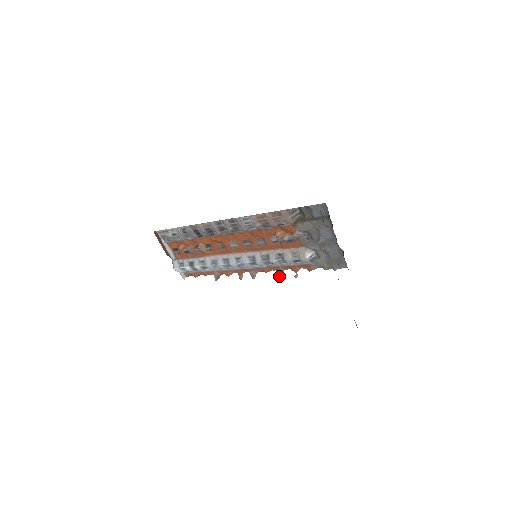
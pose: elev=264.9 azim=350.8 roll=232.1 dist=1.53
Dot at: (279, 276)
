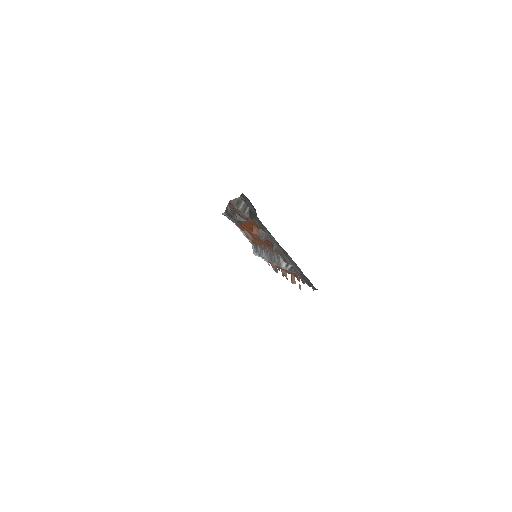
Dot at: (292, 283)
